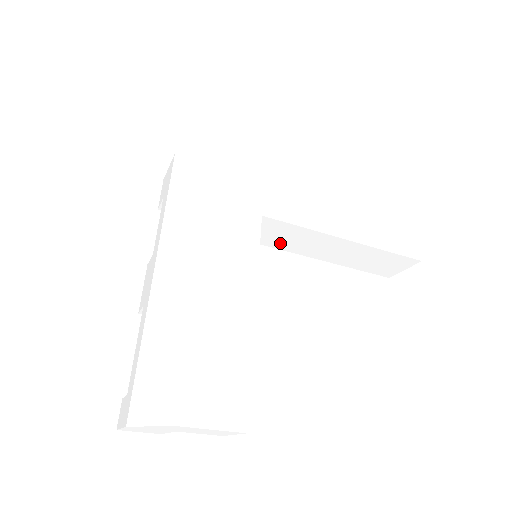
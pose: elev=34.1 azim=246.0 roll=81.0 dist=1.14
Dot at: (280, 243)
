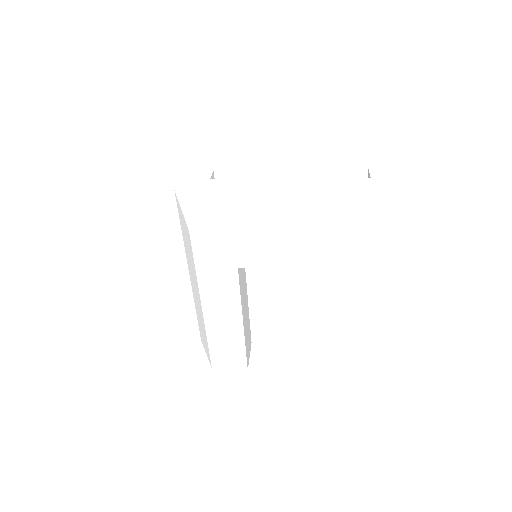
Dot at: occluded
